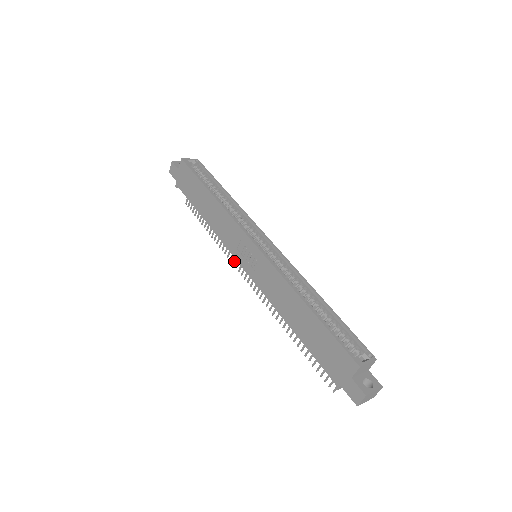
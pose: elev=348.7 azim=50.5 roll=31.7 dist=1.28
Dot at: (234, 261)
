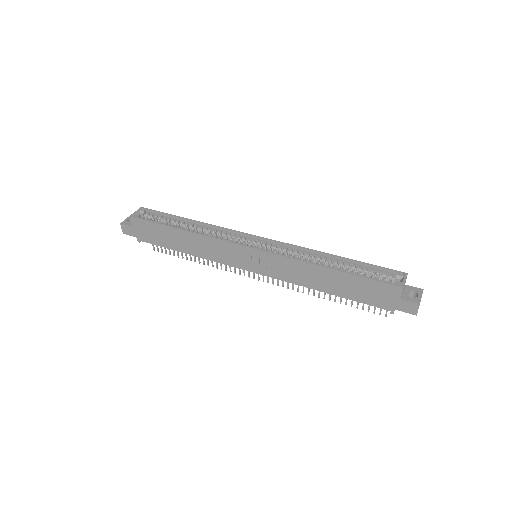
Dot at: (235, 270)
